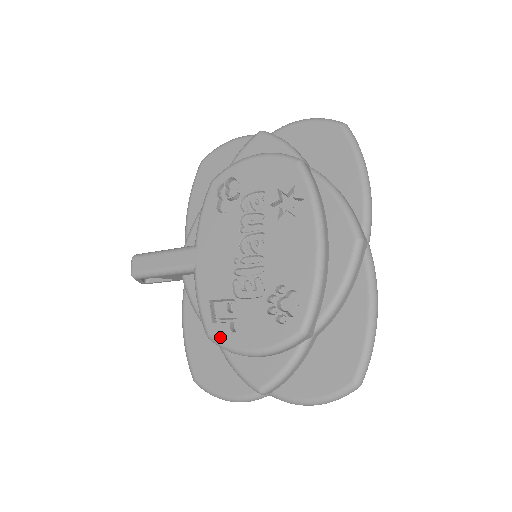
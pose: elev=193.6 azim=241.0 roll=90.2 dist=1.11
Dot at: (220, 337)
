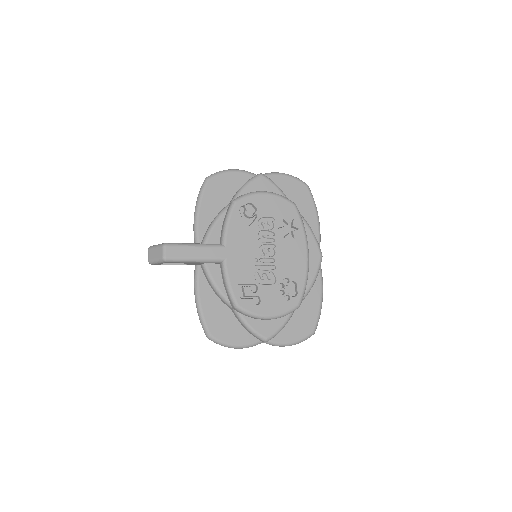
Dot at: (247, 308)
